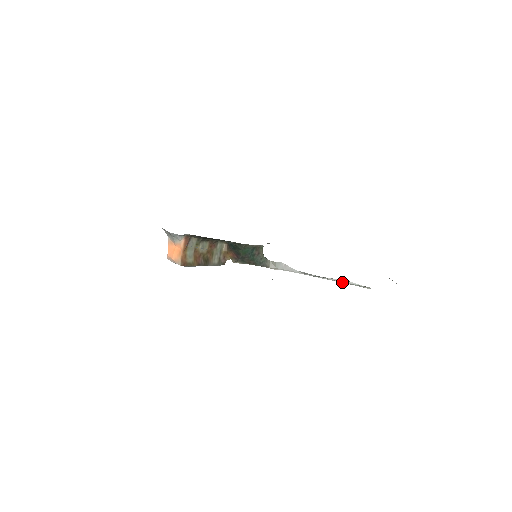
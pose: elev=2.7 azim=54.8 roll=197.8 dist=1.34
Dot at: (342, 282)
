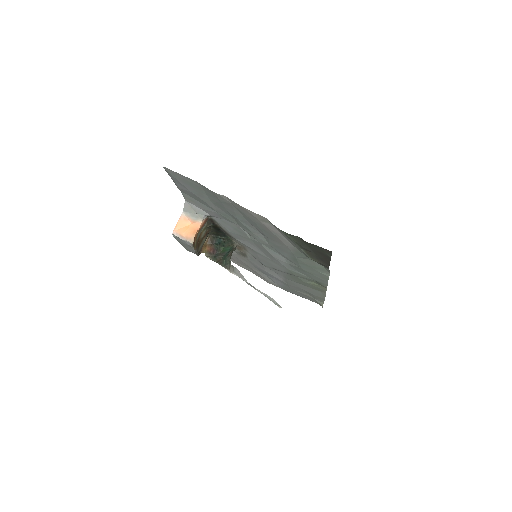
Dot at: (268, 298)
